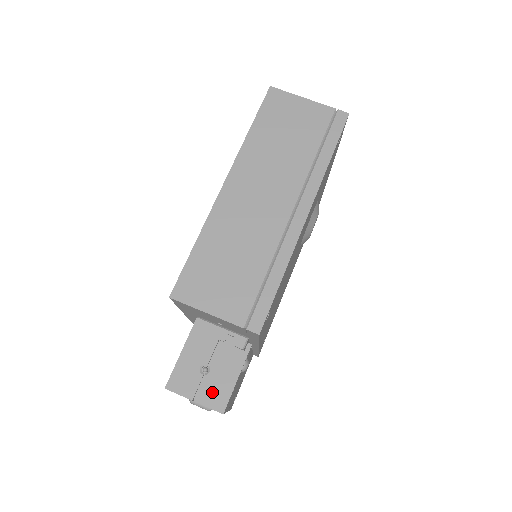
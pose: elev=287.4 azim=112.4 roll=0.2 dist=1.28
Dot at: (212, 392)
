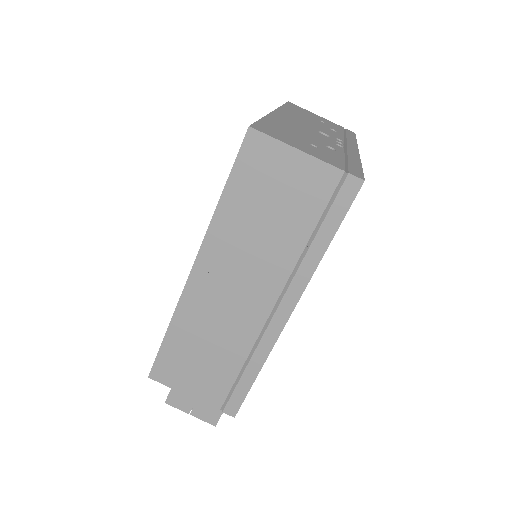
Dot at: (205, 411)
